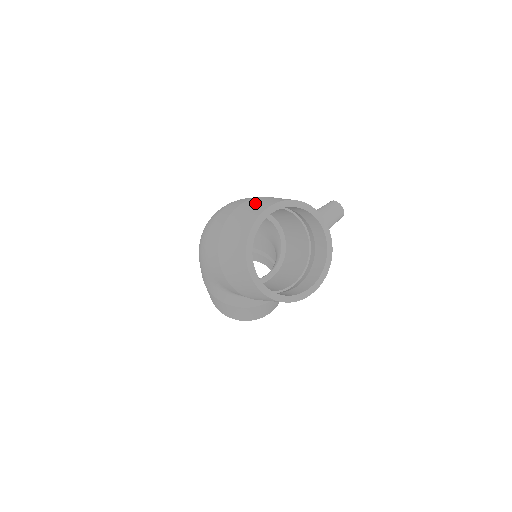
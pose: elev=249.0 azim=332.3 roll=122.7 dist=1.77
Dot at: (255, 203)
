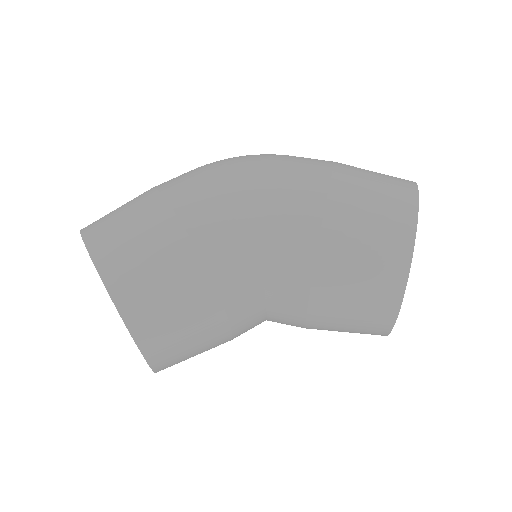
Dot at: occluded
